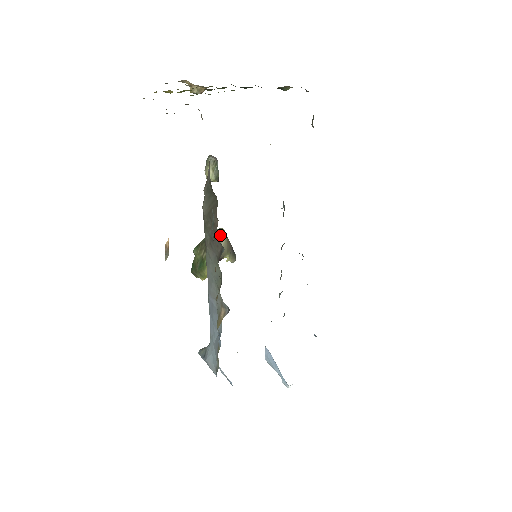
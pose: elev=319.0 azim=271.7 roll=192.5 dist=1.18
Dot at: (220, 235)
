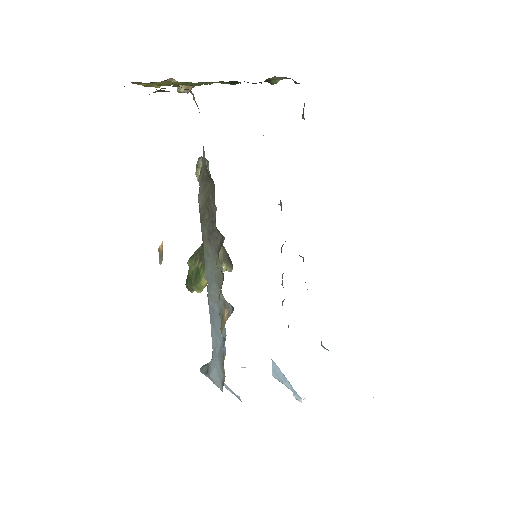
Dot at: occluded
